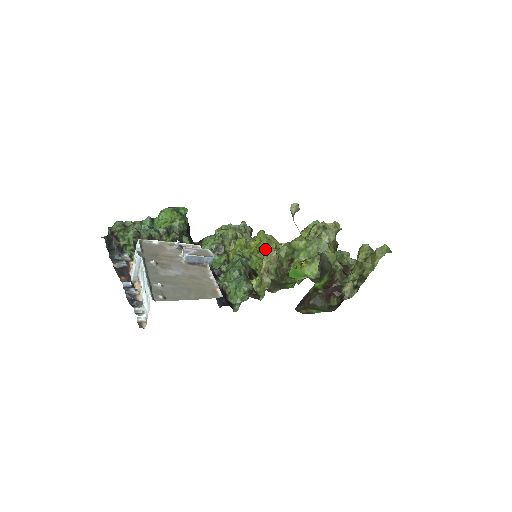
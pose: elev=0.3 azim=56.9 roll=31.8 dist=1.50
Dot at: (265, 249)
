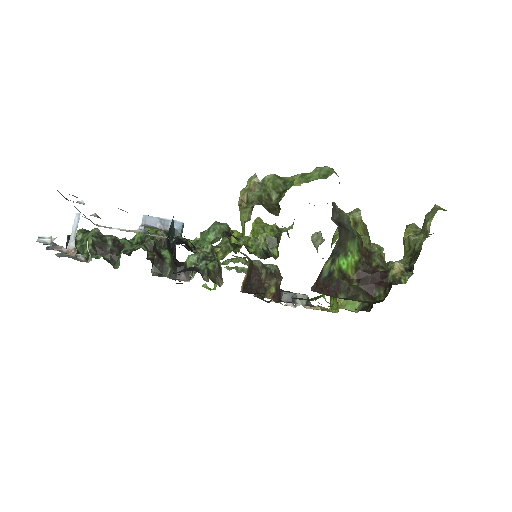
Dot at: (261, 229)
